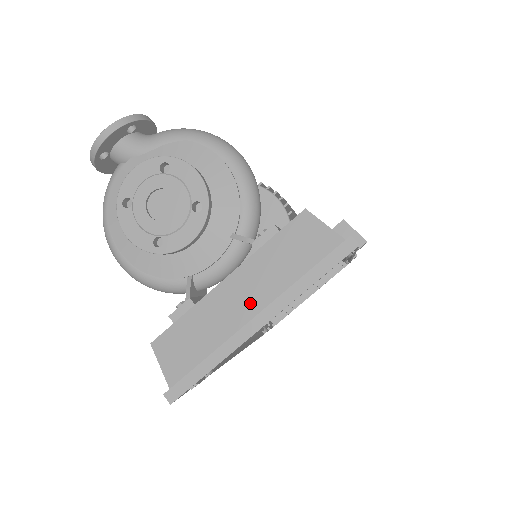
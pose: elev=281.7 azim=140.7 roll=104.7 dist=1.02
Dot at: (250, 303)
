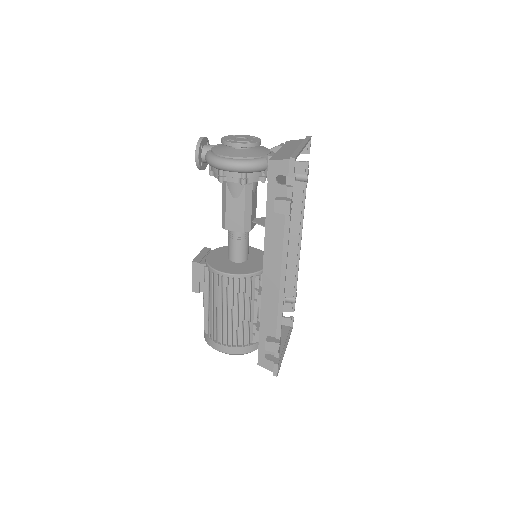
Dot at: (294, 148)
